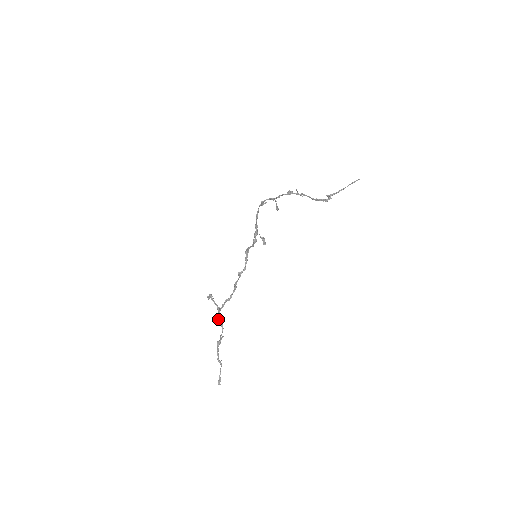
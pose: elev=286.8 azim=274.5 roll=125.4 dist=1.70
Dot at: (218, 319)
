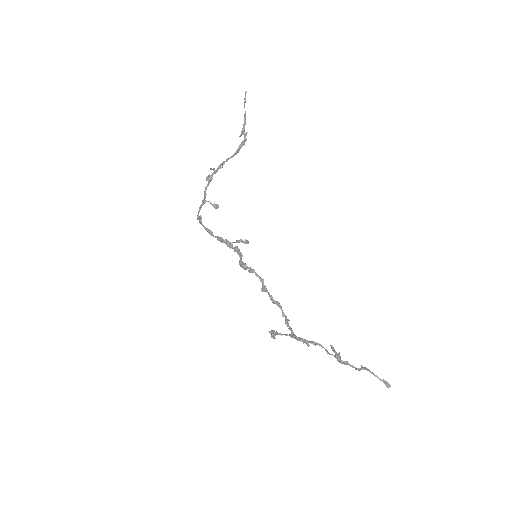
Dot at: occluded
